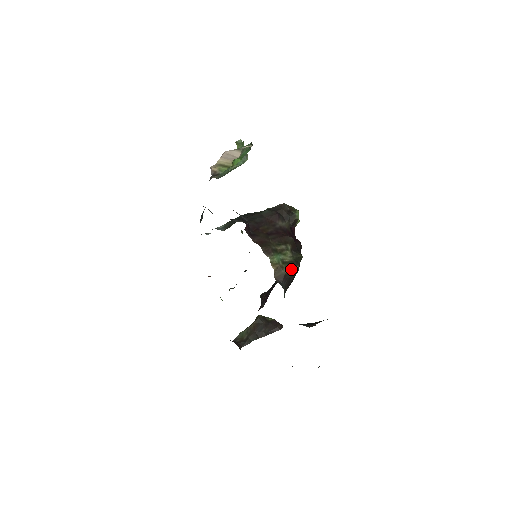
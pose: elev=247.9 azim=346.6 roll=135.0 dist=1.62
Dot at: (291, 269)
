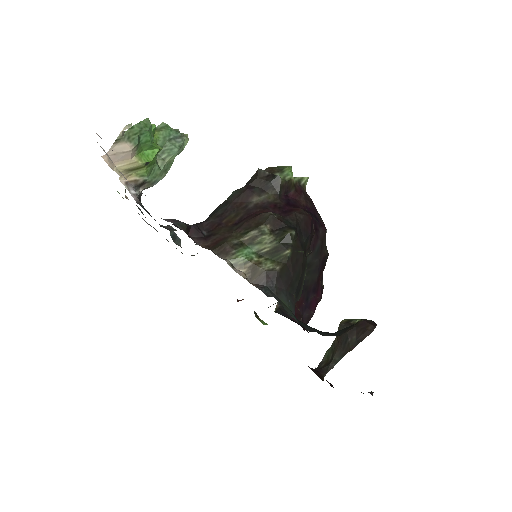
Dot at: (277, 259)
